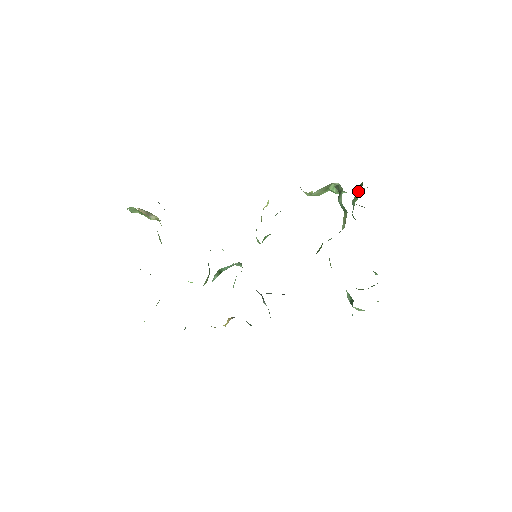
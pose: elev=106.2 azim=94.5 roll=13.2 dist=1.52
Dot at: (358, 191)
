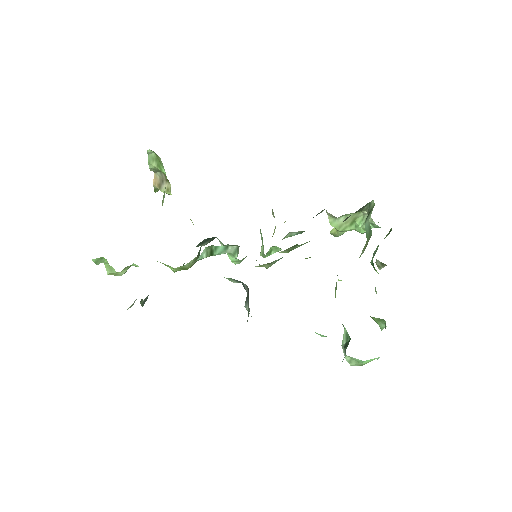
Dot at: (384, 238)
